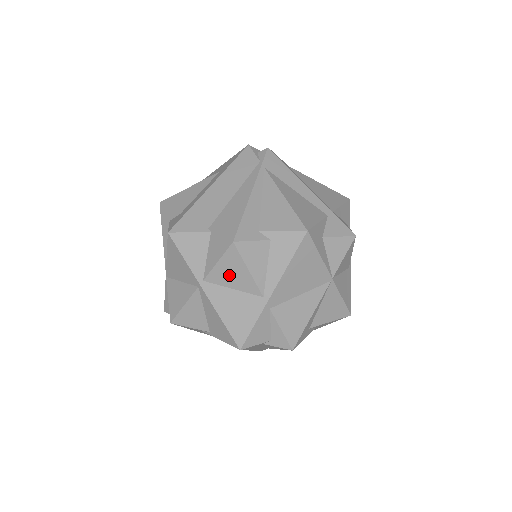
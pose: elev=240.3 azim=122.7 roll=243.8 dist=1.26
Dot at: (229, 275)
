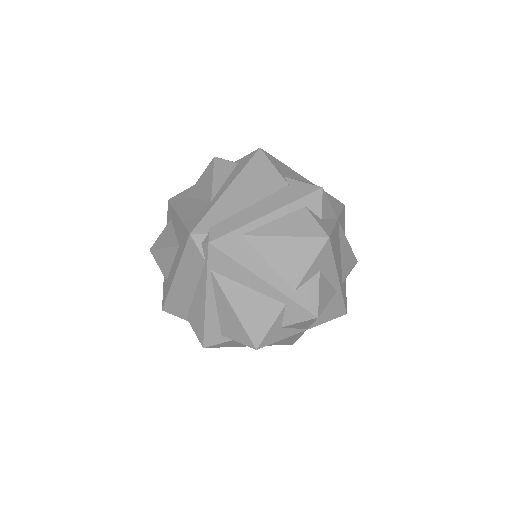
Dot at: occluded
